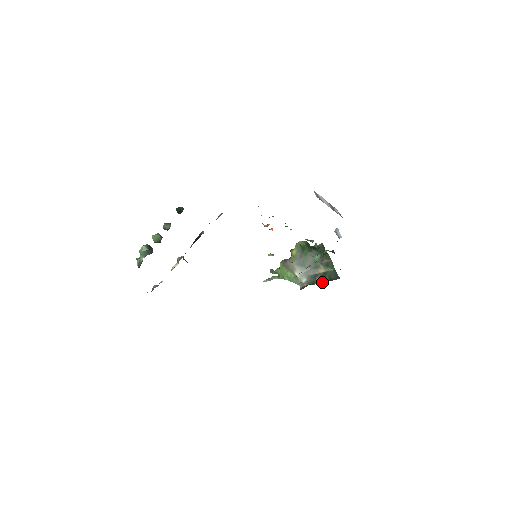
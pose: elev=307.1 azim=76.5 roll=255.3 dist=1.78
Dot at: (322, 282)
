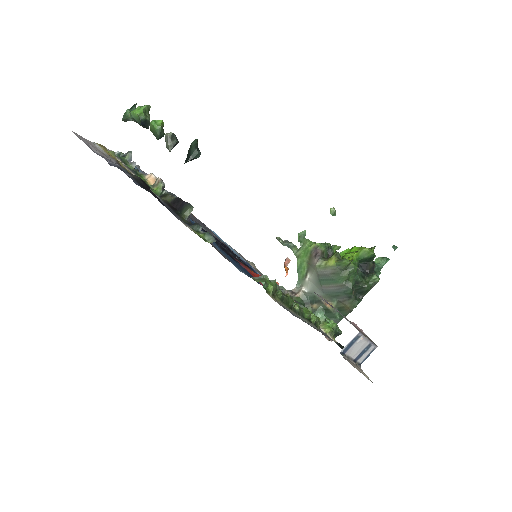
Dot at: occluded
